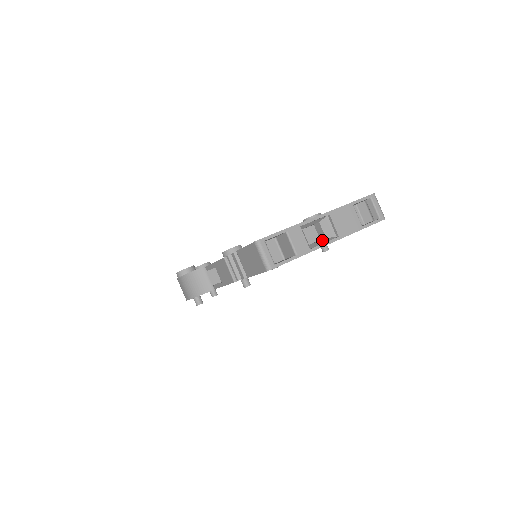
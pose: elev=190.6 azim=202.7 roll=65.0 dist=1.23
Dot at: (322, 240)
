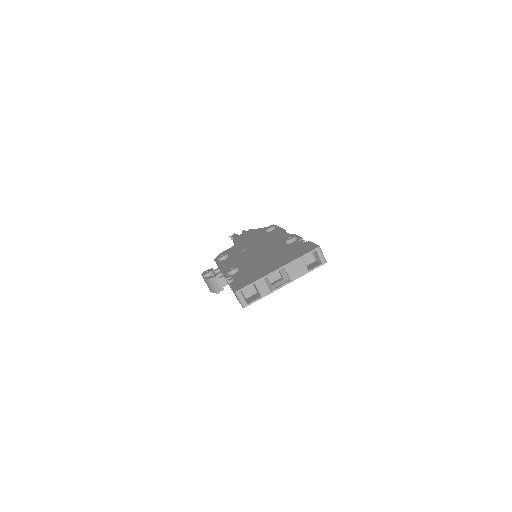
Dot at: (281, 282)
